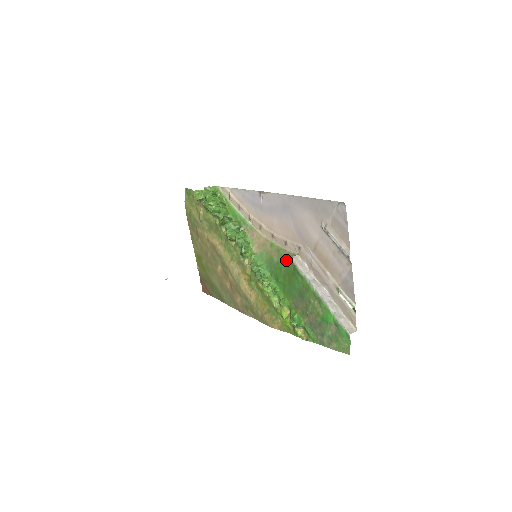
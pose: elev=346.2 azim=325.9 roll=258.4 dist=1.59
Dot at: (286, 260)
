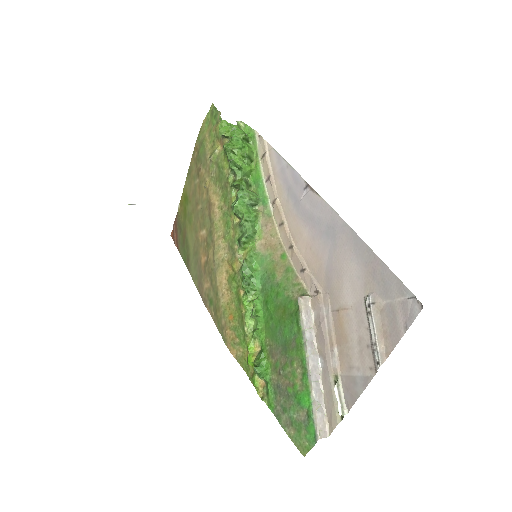
Dot at: (291, 290)
